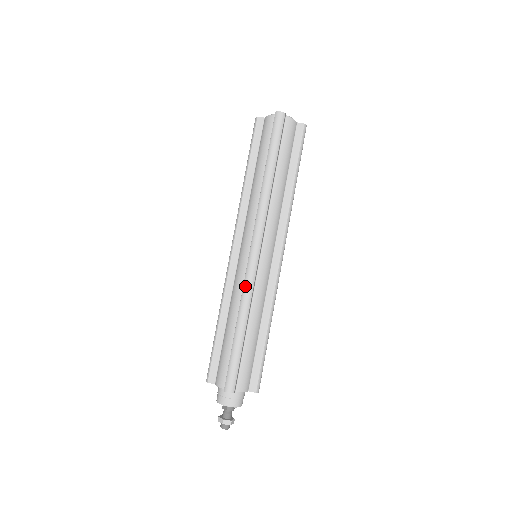
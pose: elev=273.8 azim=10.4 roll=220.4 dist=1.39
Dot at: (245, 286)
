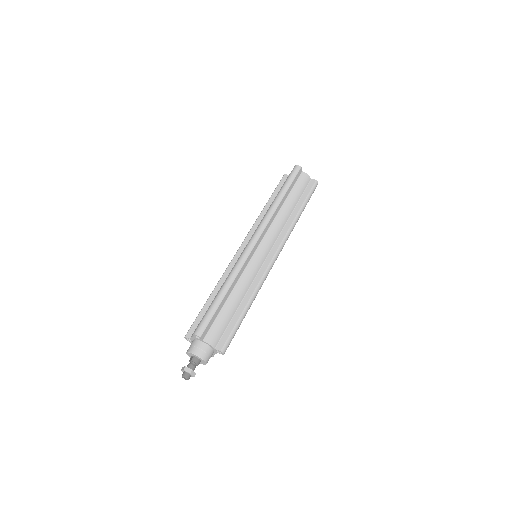
Dot at: (237, 262)
